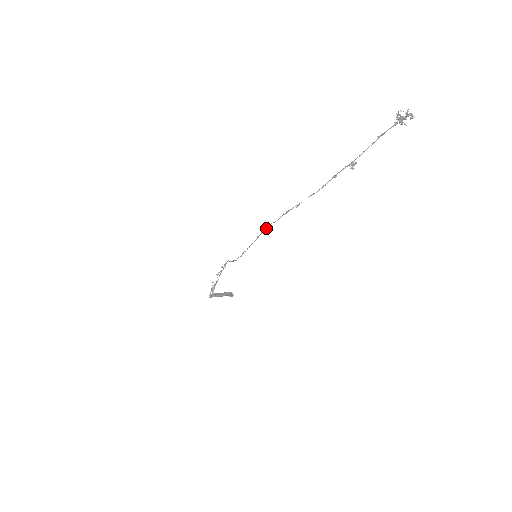
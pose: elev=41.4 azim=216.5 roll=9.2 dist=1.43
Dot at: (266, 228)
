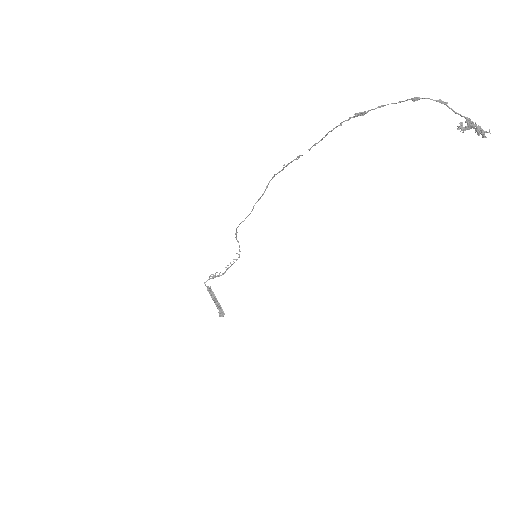
Dot at: (268, 184)
